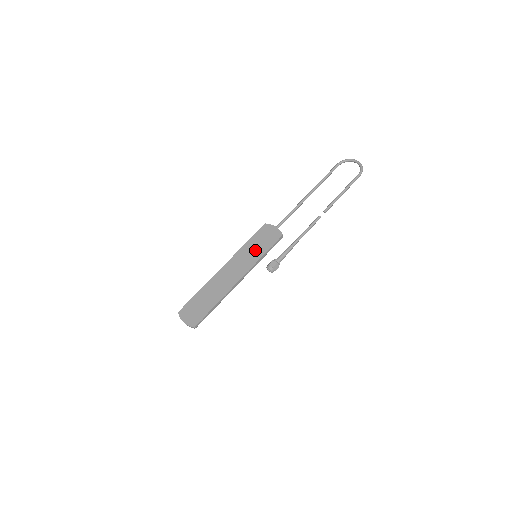
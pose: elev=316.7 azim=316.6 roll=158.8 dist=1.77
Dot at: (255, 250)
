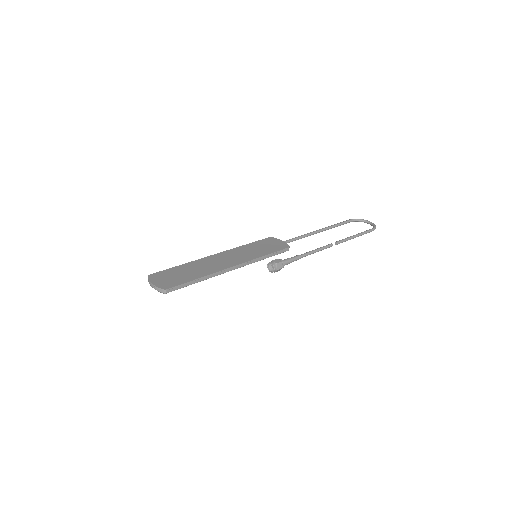
Dot at: (256, 250)
